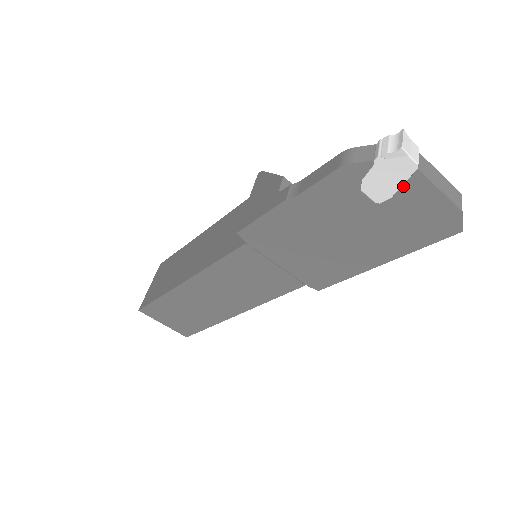
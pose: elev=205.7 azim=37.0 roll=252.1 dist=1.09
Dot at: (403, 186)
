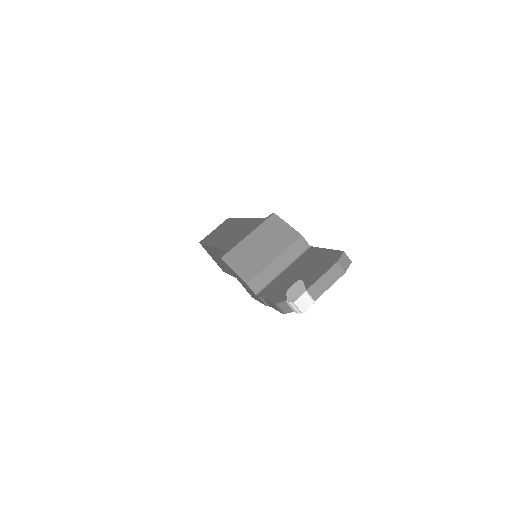
Dot at: occluded
